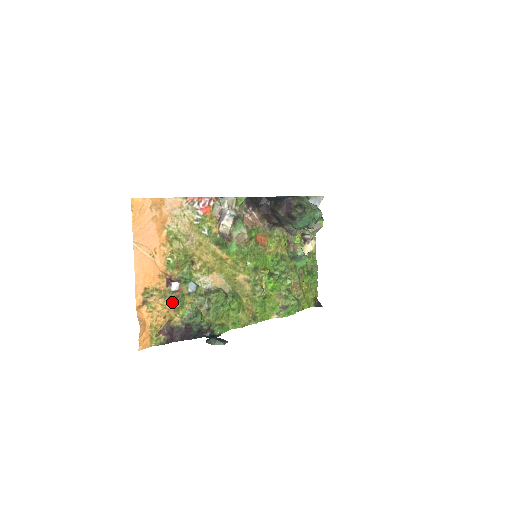
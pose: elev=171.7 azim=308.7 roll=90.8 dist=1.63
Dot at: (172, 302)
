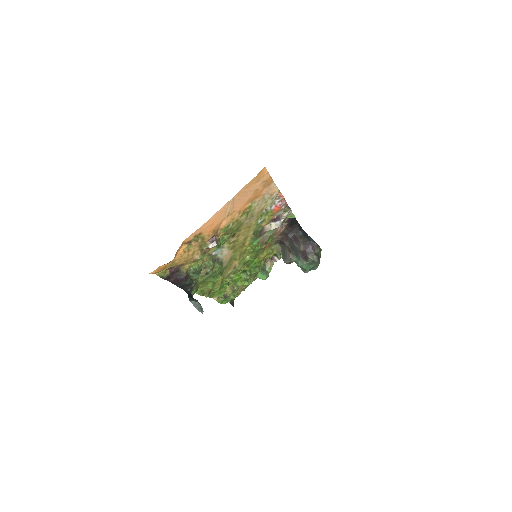
Dot at: (199, 254)
